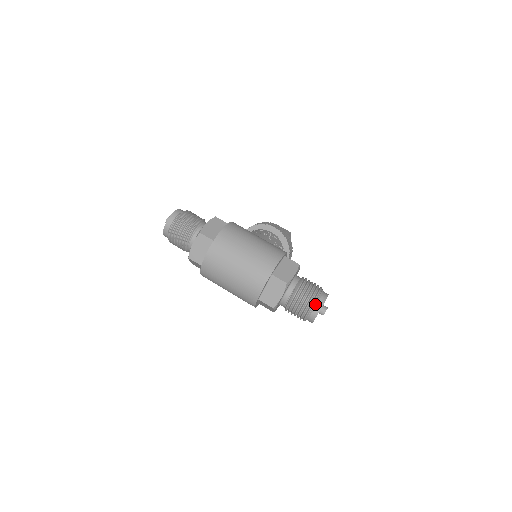
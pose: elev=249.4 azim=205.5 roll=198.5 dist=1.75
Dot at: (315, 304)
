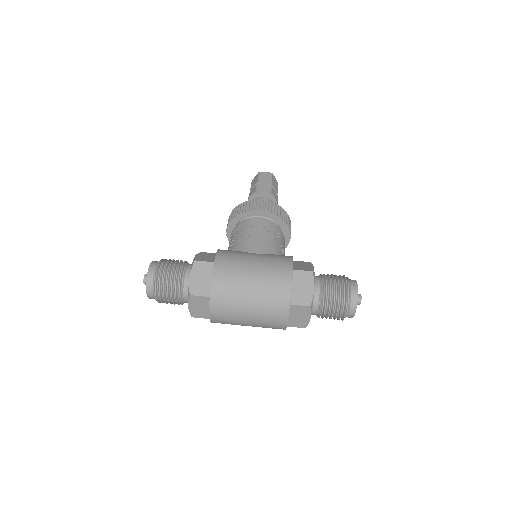
Dot at: (348, 307)
